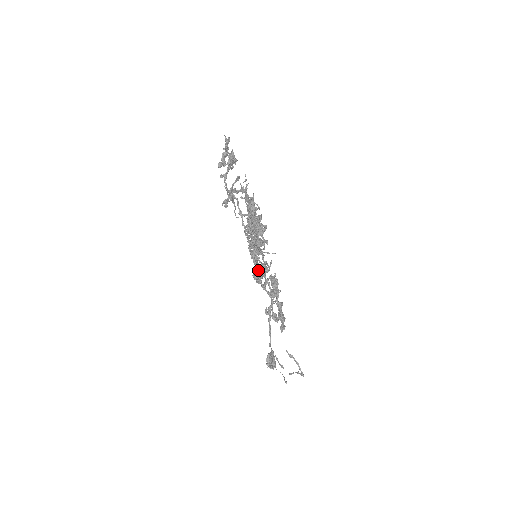
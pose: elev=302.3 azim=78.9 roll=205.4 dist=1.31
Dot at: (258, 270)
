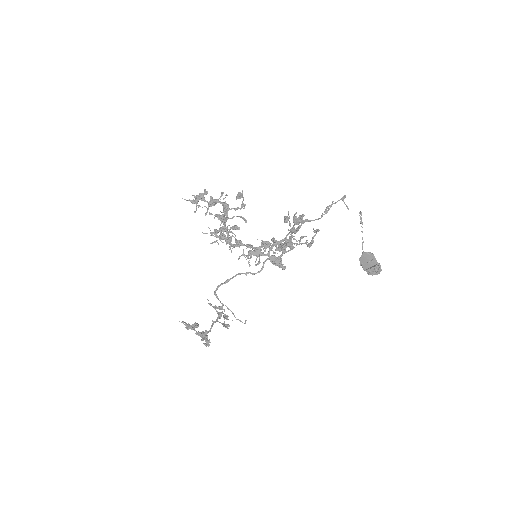
Dot at: (268, 255)
